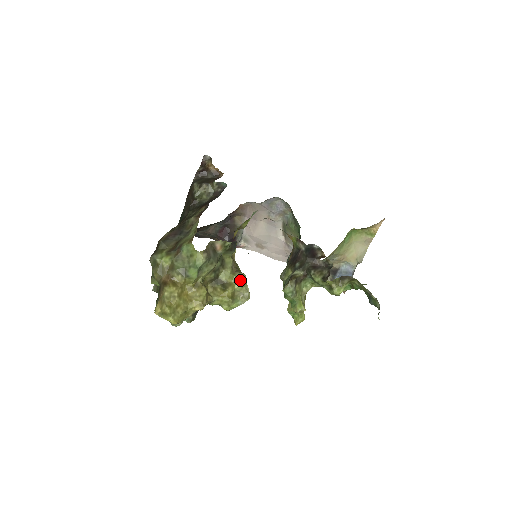
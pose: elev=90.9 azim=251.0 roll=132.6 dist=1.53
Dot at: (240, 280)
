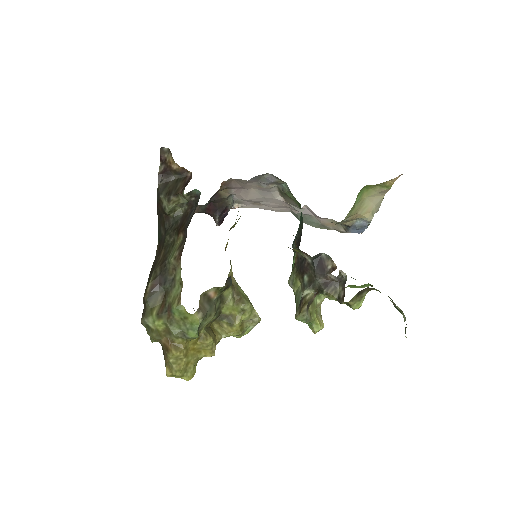
Dot at: (245, 311)
